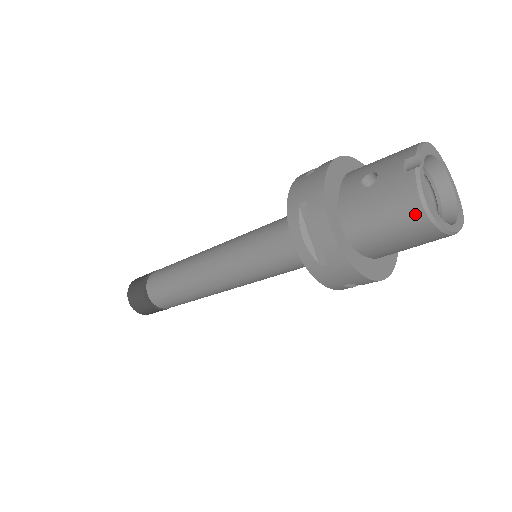
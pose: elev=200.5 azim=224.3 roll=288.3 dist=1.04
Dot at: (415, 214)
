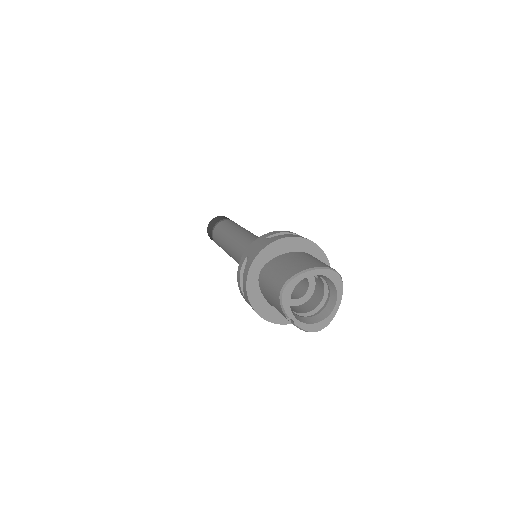
Dot at: occluded
